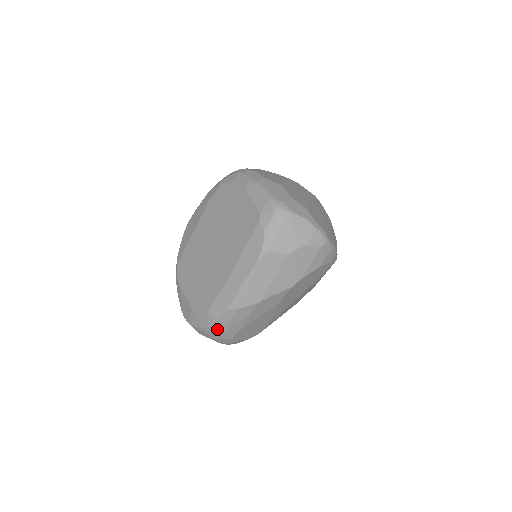
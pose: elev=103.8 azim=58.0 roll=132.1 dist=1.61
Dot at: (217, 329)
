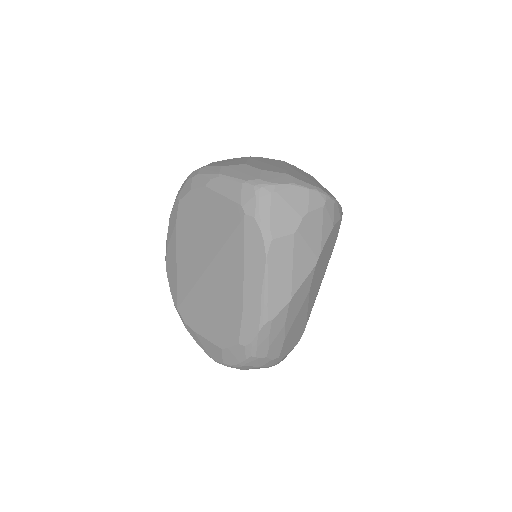
Dot at: (259, 355)
